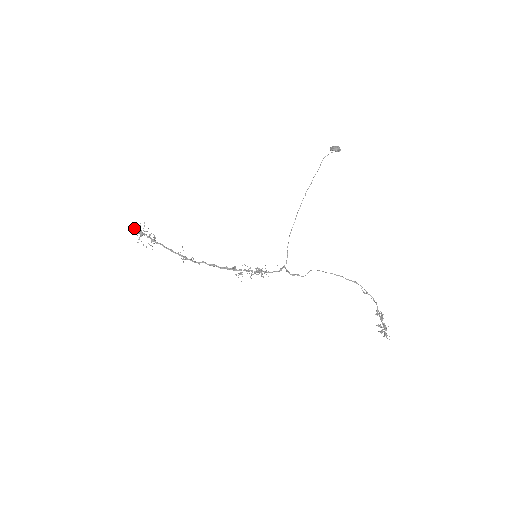
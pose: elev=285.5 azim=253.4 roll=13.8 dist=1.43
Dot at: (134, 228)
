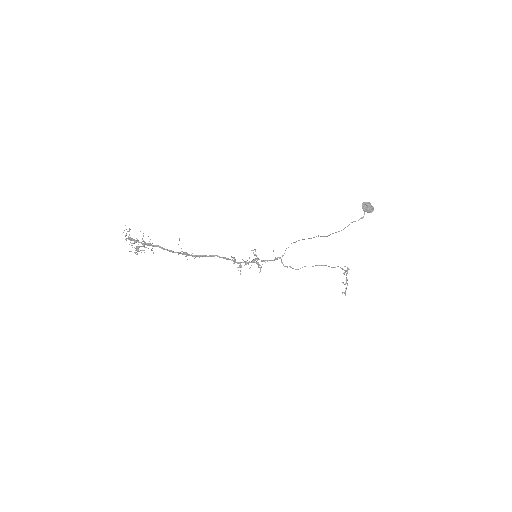
Dot at: occluded
